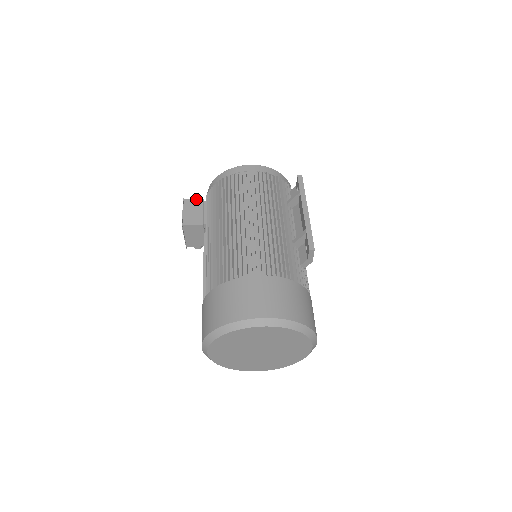
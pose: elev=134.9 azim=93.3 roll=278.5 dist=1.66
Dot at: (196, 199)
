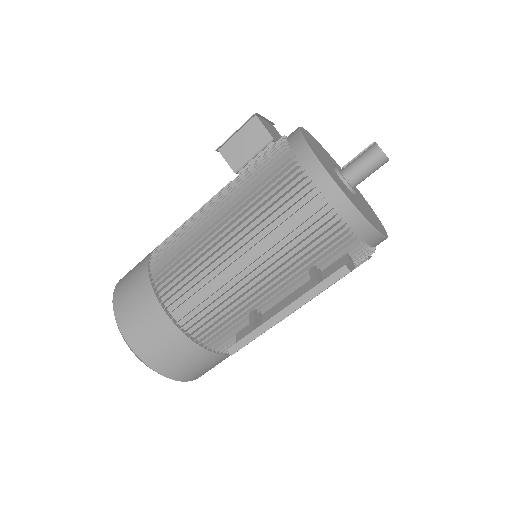
Dot at: (266, 130)
